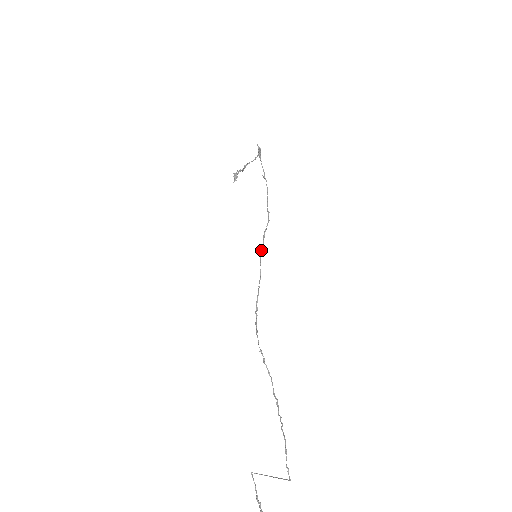
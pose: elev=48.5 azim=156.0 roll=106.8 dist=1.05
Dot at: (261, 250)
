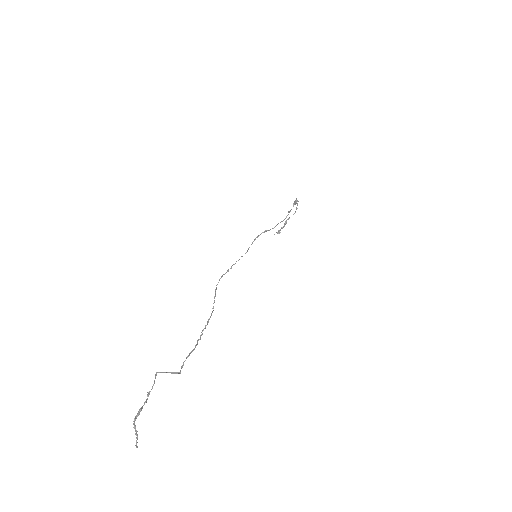
Dot at: (256, 237)
